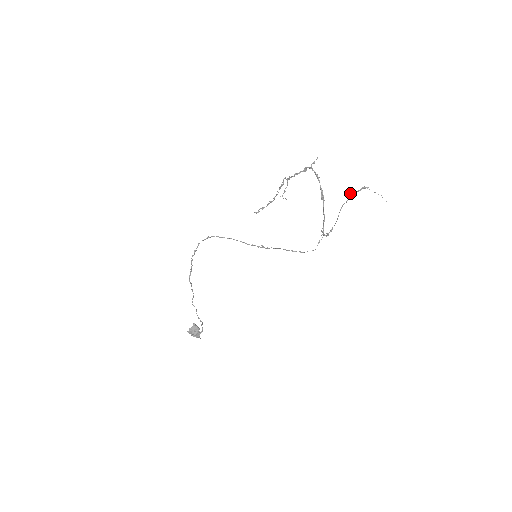
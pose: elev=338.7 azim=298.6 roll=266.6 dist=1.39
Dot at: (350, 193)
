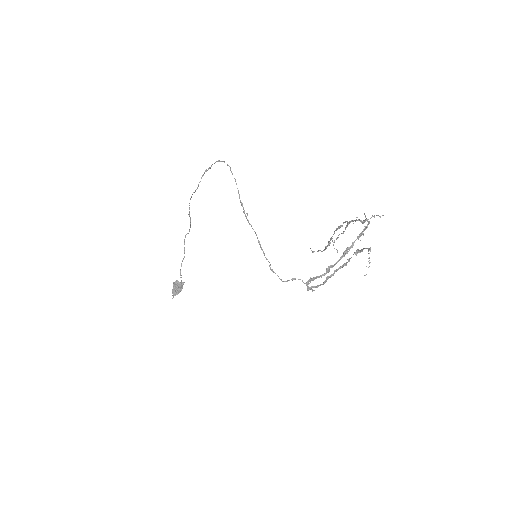
Dot at: (357, 249)
